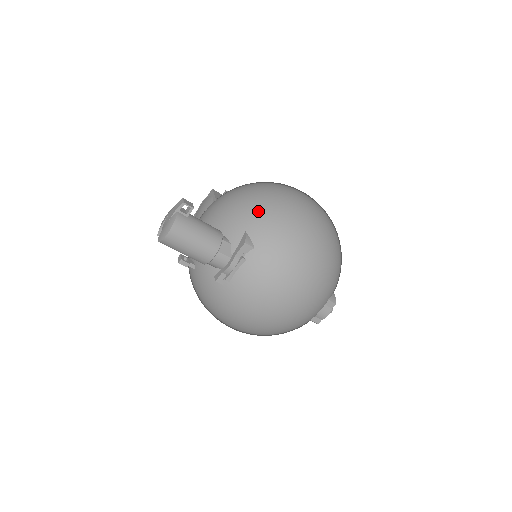
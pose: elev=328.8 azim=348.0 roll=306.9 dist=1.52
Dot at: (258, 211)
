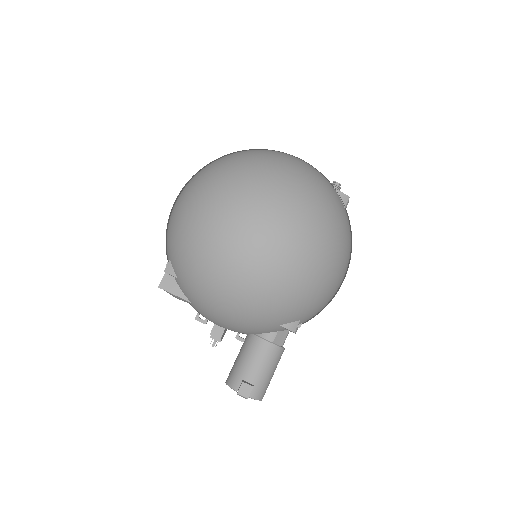
Dot at: (267, 313)
